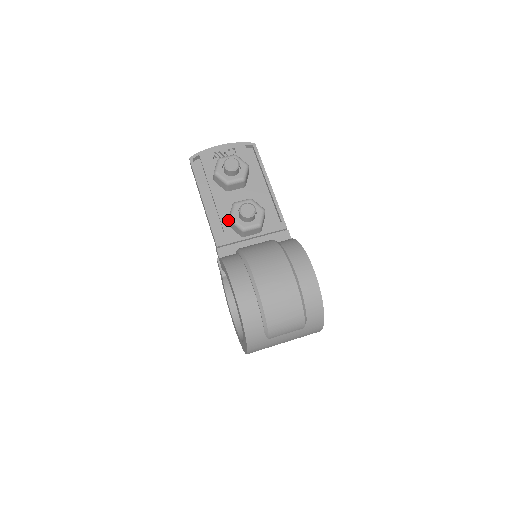
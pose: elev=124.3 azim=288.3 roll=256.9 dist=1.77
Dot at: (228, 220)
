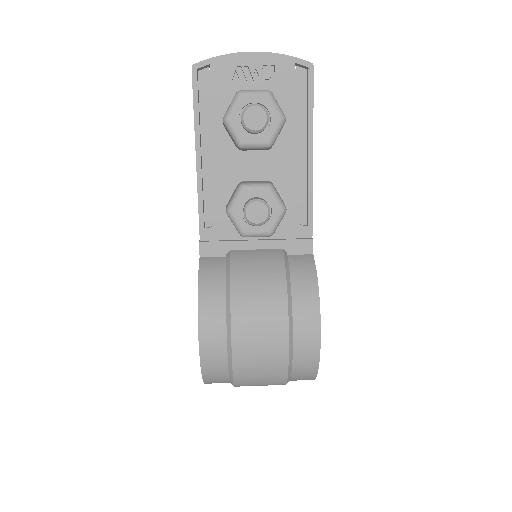
Dot at: occluded
